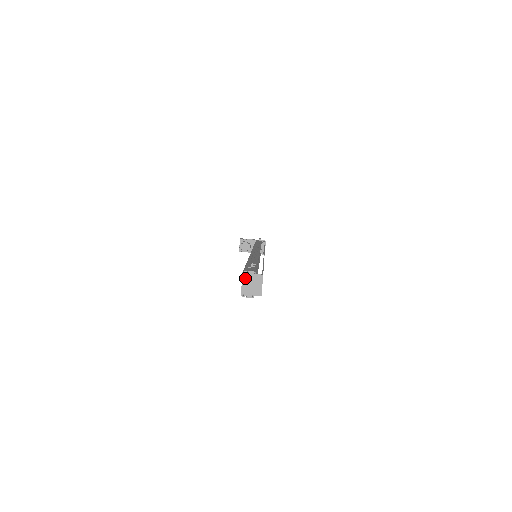
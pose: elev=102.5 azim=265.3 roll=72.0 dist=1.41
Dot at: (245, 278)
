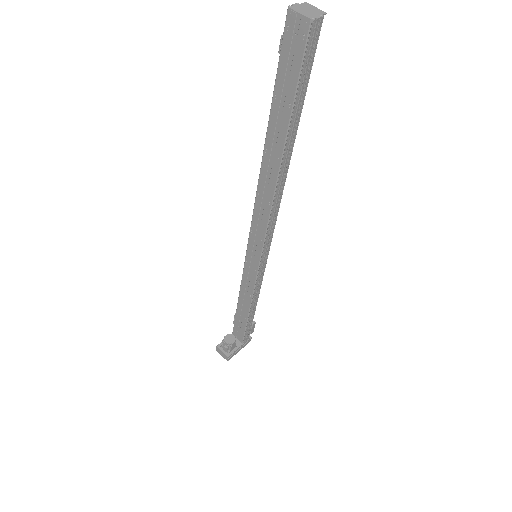
Dot at: (296, 9)
